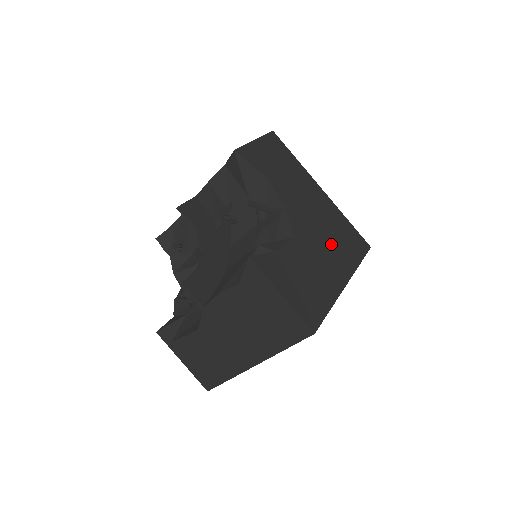
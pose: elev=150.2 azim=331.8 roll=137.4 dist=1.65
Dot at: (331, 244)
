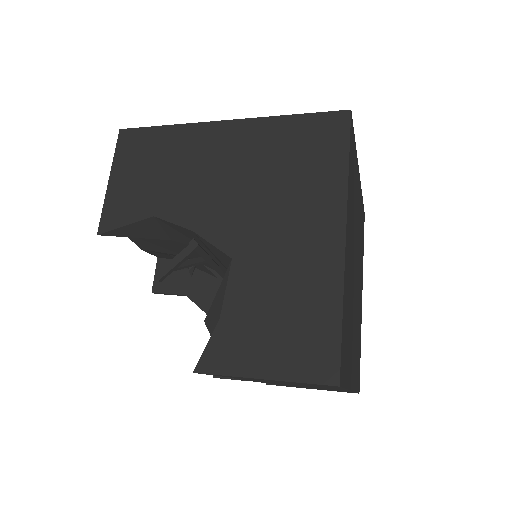
Dot at: (286, 198)
